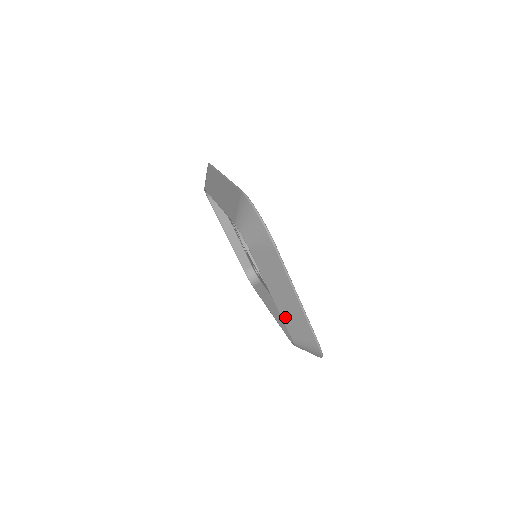
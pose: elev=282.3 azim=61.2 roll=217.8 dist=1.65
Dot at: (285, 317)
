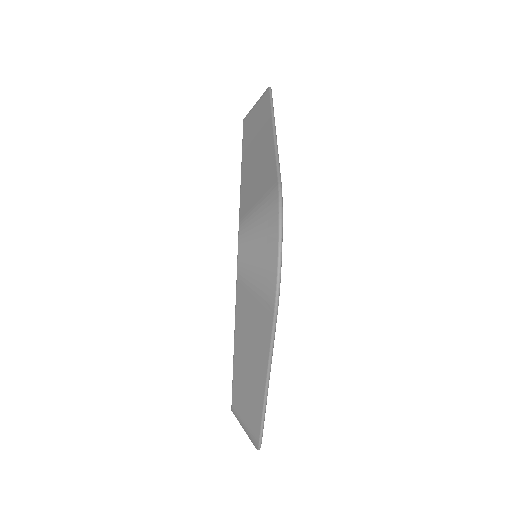
Dot at: (237, 383)
